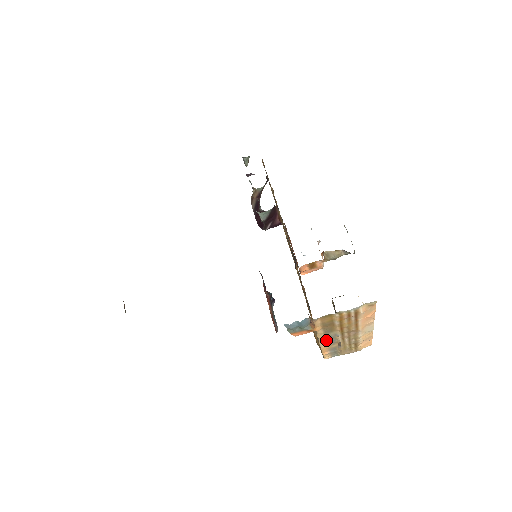
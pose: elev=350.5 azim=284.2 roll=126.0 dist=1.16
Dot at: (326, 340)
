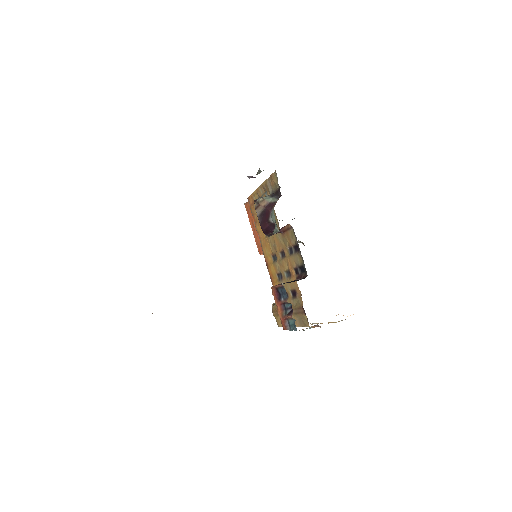
Dot at: occluded
